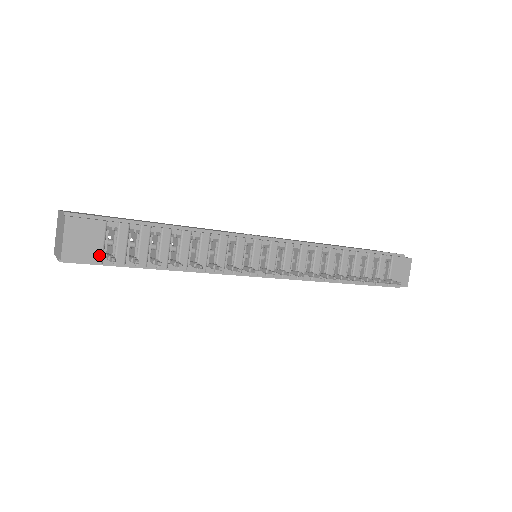
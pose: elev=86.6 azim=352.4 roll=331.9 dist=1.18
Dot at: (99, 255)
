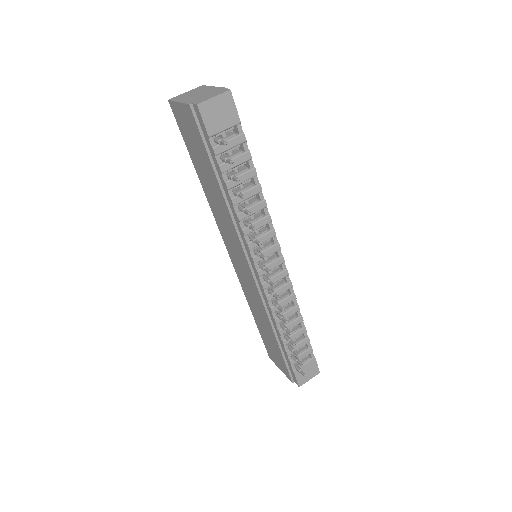
Dot at: (214, 131)
